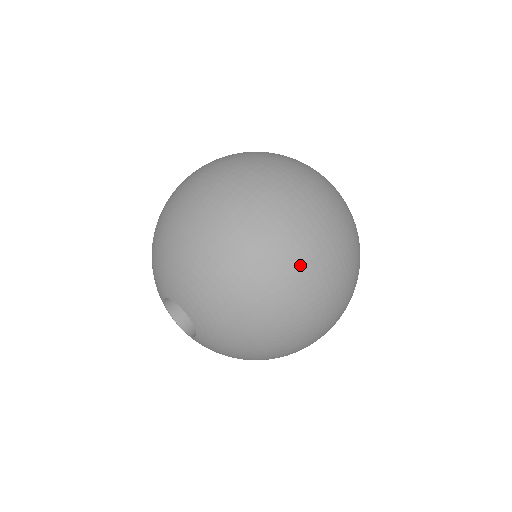
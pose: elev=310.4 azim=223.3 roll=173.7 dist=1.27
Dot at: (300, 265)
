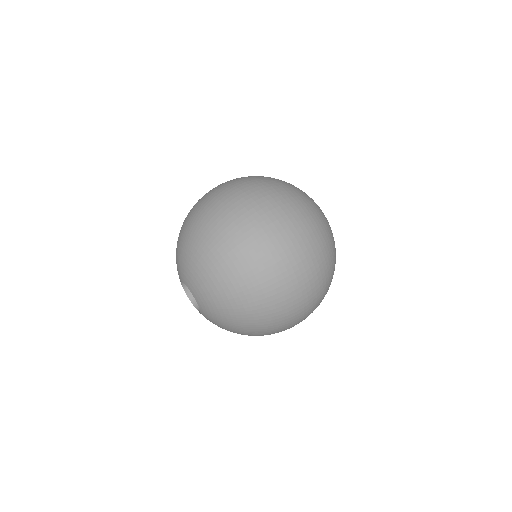
Dot at: (249, 235)
